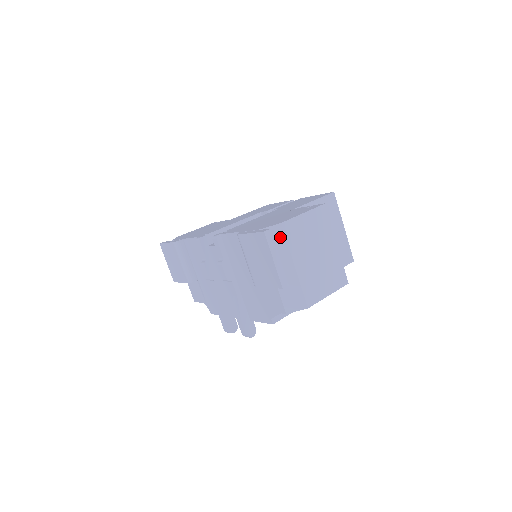
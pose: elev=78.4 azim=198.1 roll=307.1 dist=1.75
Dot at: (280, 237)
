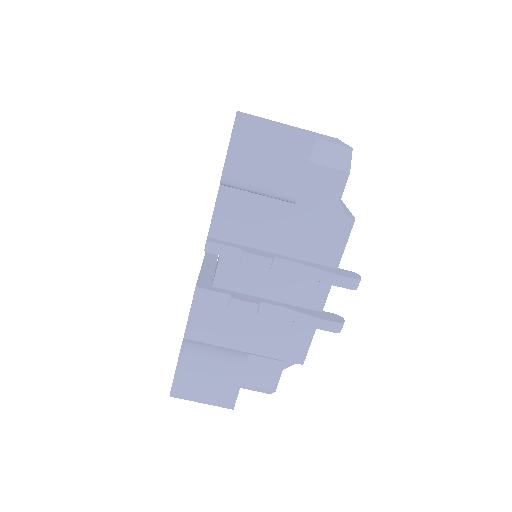
Dot at: occluded
